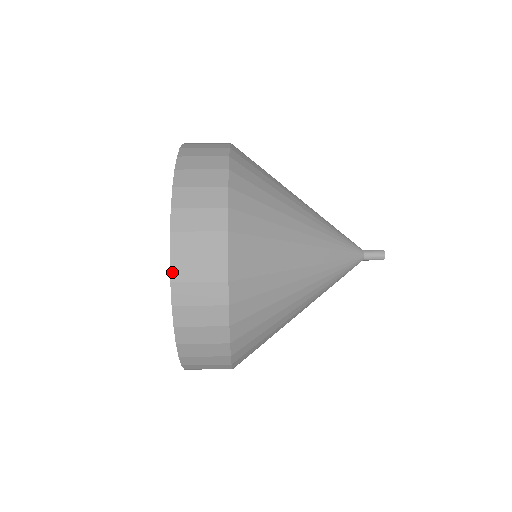
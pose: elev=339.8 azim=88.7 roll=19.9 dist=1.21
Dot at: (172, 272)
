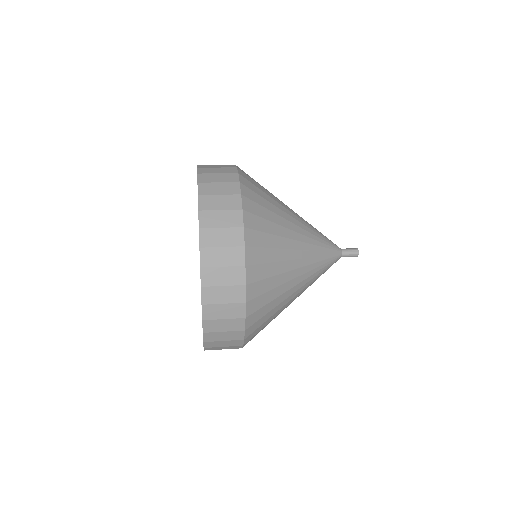
Dot at: (202, 279)
